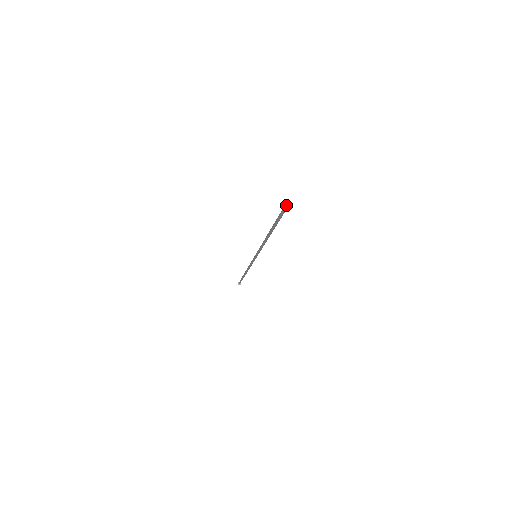
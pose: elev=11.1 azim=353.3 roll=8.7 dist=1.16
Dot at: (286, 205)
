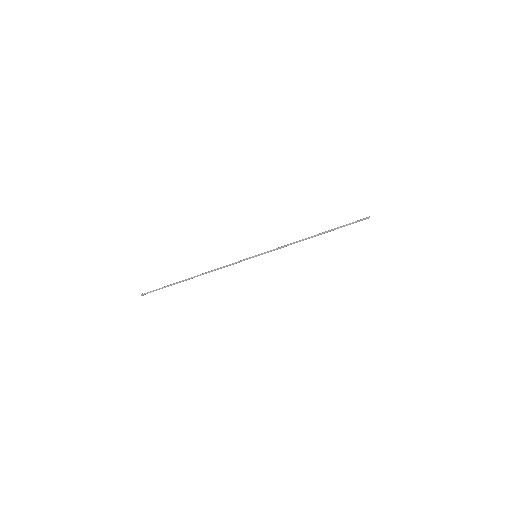
Dot at: (368, 217)
